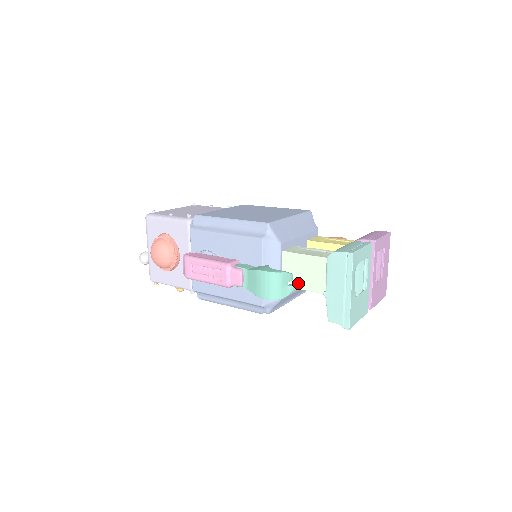
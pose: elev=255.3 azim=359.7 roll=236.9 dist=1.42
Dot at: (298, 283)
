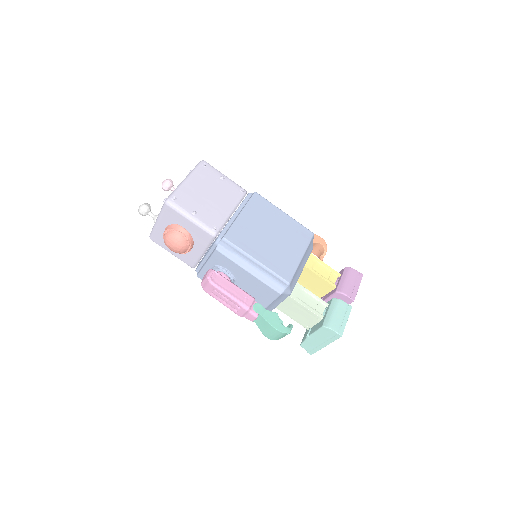
Dot at: (289, 314)
